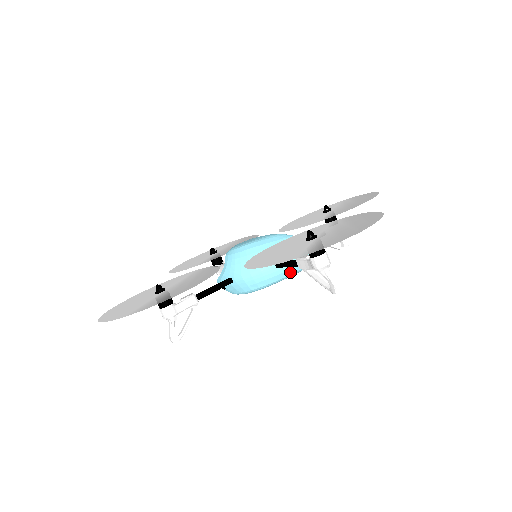
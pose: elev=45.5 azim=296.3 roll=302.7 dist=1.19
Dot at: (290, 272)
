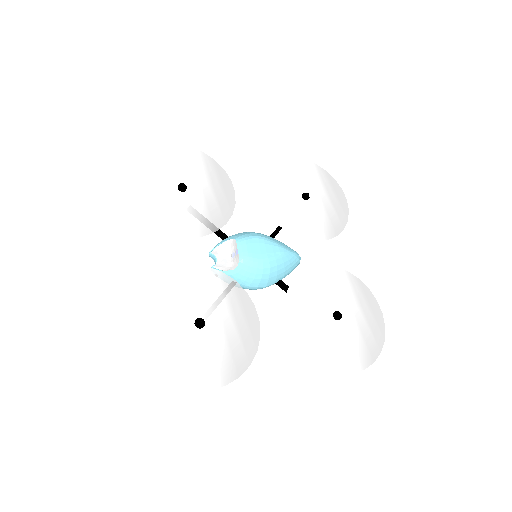
Dot at: occluded
